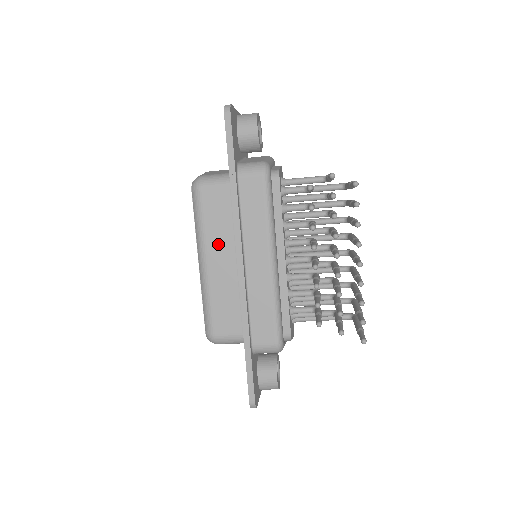
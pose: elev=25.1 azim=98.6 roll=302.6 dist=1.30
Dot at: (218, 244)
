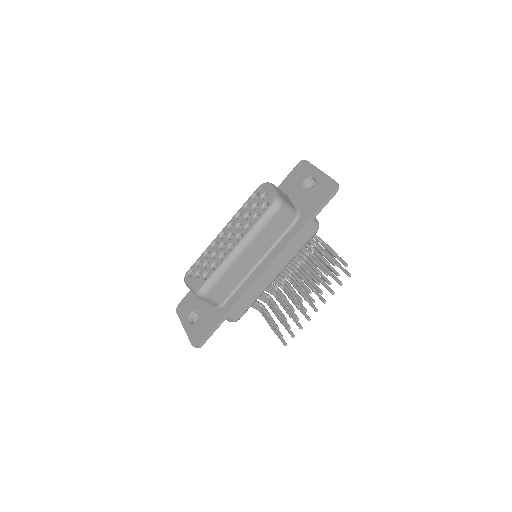
Dot at: (258, 247)
